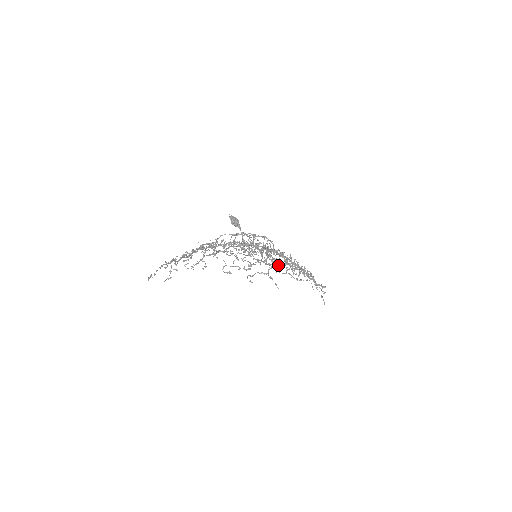
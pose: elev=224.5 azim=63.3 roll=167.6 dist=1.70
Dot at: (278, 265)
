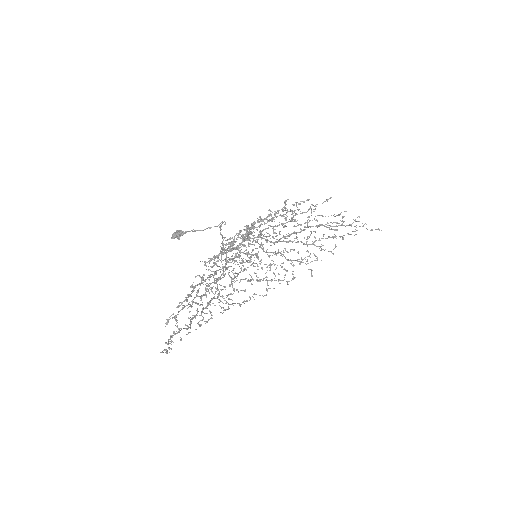
Dot at: occluded
